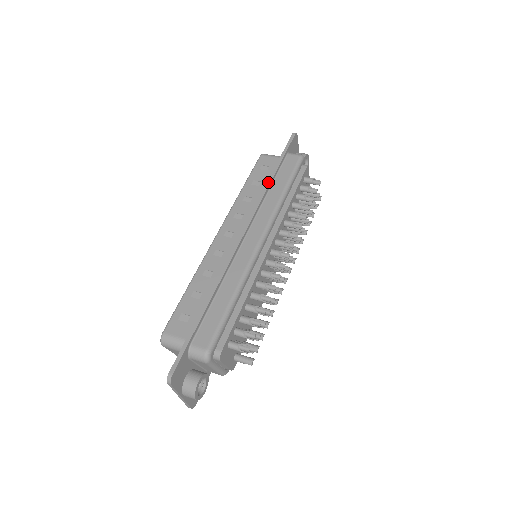
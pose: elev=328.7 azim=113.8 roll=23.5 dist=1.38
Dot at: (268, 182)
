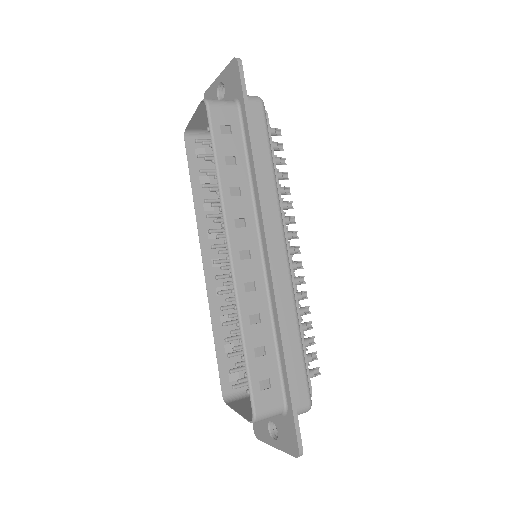
Dot at: (255, 161)
